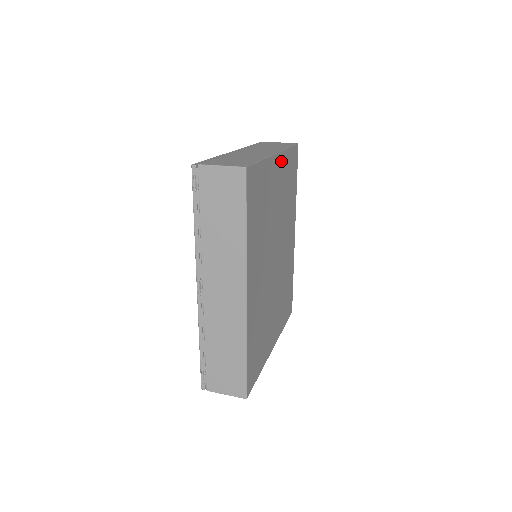
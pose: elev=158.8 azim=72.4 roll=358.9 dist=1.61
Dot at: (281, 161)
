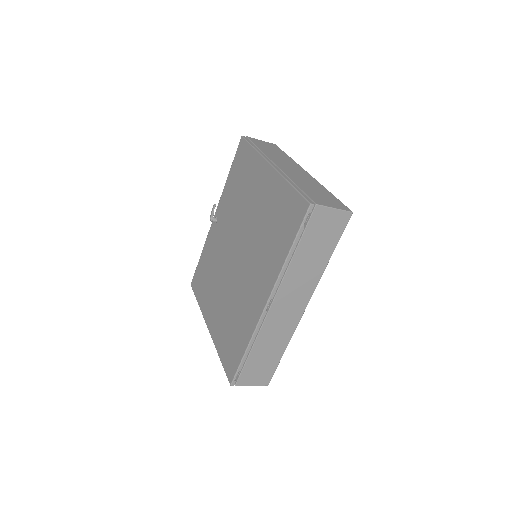
Dot at: occluded
